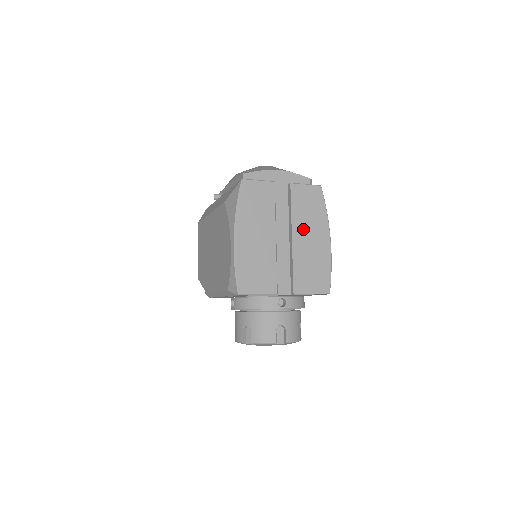
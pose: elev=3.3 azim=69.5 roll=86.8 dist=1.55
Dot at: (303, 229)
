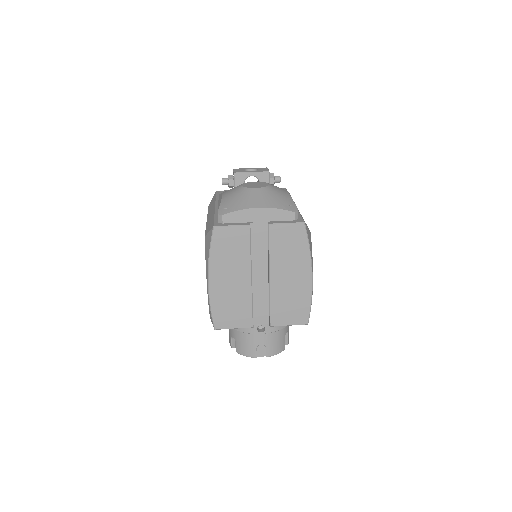
Dot at: (281, 269)
